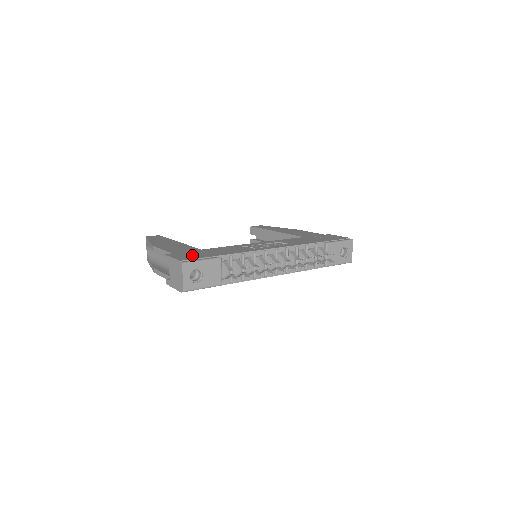
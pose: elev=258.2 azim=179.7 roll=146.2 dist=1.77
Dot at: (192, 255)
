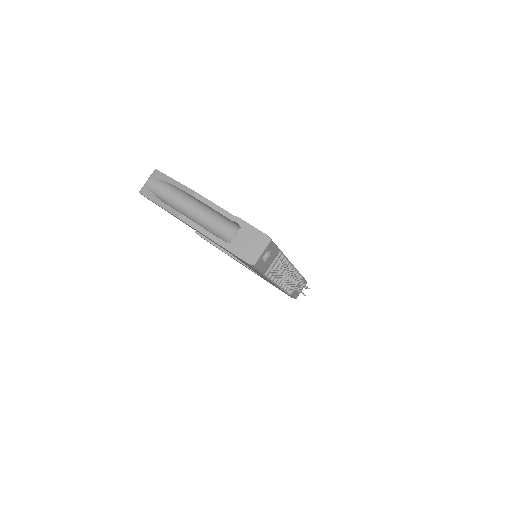
Dot at: occluded
